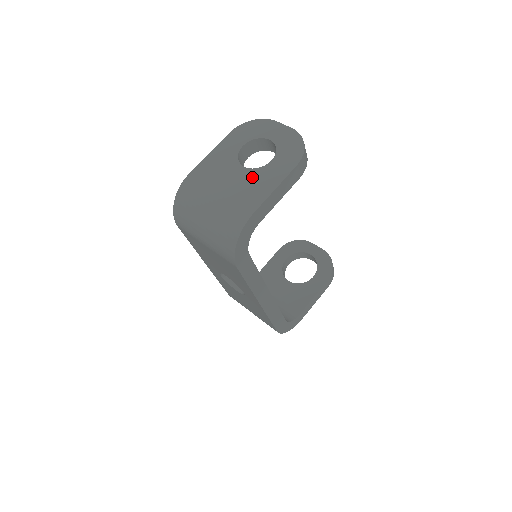
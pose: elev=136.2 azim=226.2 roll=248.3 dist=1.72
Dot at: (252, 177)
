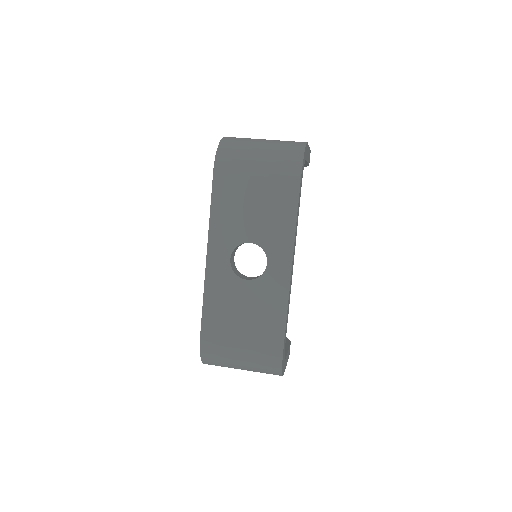
Dot at: occluded
